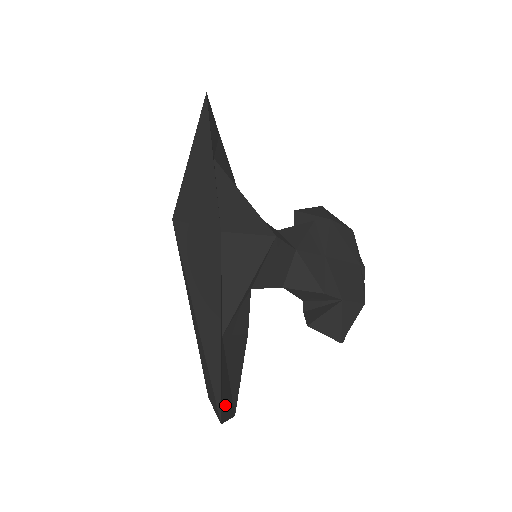
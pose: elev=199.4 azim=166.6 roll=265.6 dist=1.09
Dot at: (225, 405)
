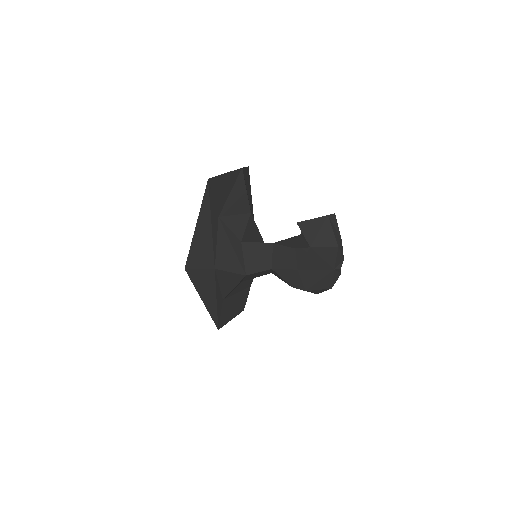
Dot at: (226, 319)
